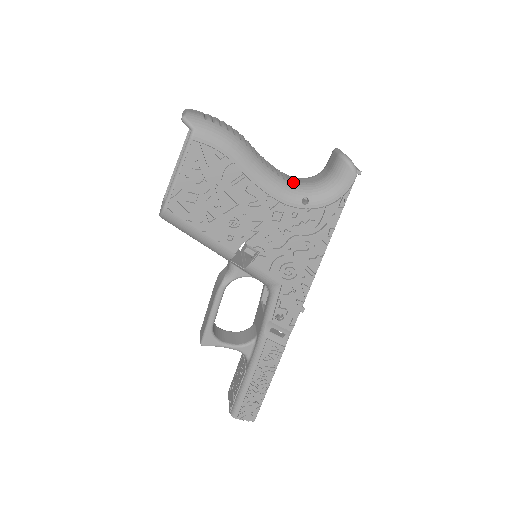
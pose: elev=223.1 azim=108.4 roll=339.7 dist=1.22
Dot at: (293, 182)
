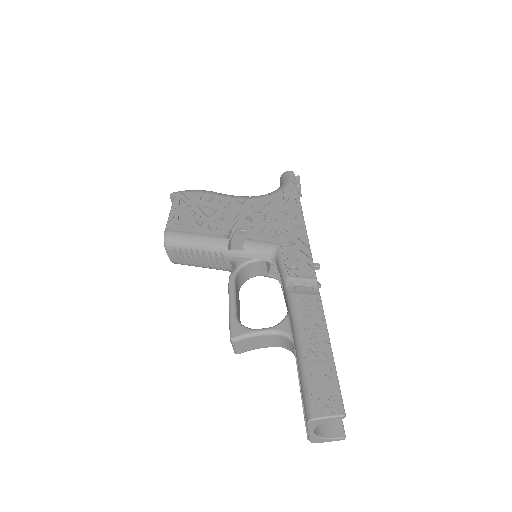
Dot at: occluded
